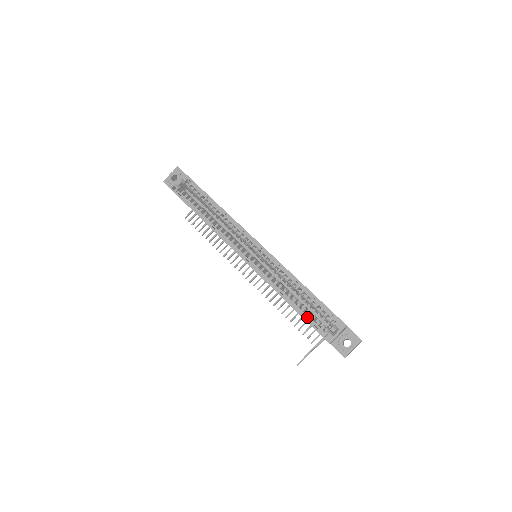
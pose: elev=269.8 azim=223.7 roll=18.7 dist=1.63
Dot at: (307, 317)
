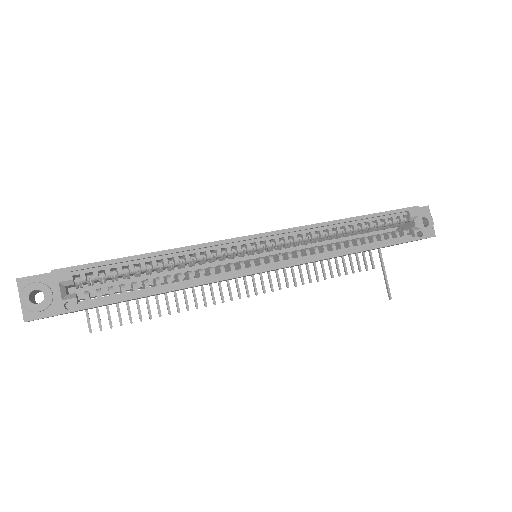
Dot at: (385, 242)
